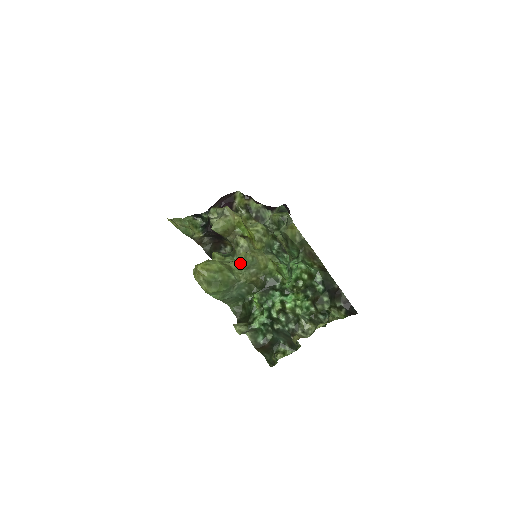
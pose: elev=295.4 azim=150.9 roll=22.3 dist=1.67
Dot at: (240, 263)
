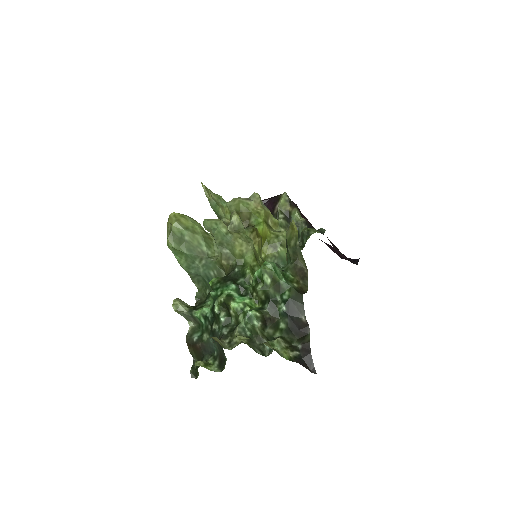
Dot at: (207, 225)
